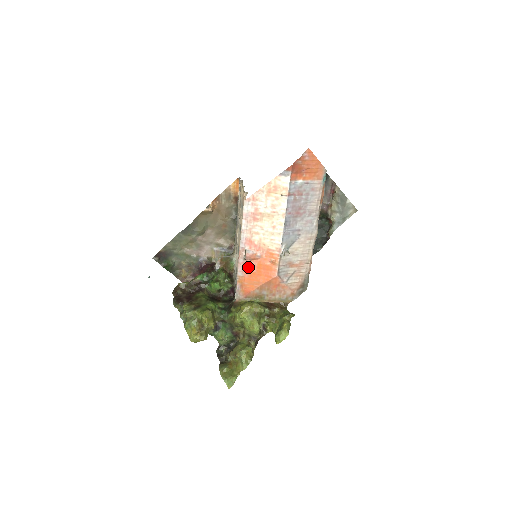
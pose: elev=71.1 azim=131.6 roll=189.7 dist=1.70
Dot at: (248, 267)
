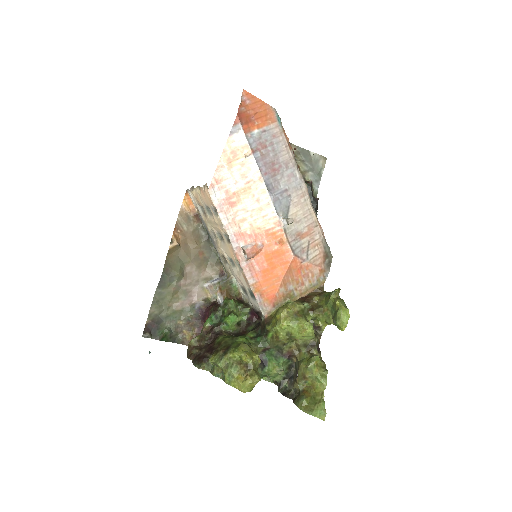
Dot at: (256, 267)
